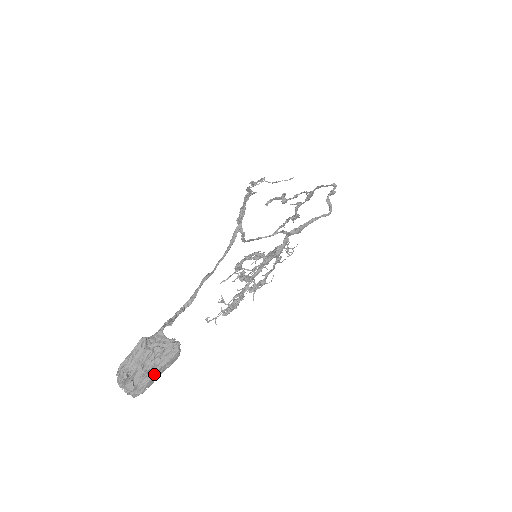
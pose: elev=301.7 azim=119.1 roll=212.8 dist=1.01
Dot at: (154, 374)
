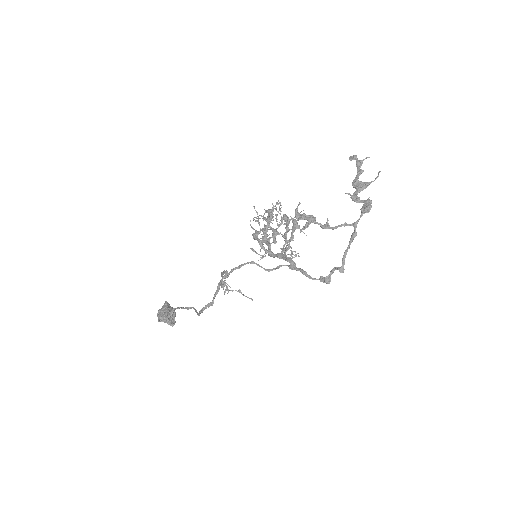
Dot at: occluded
